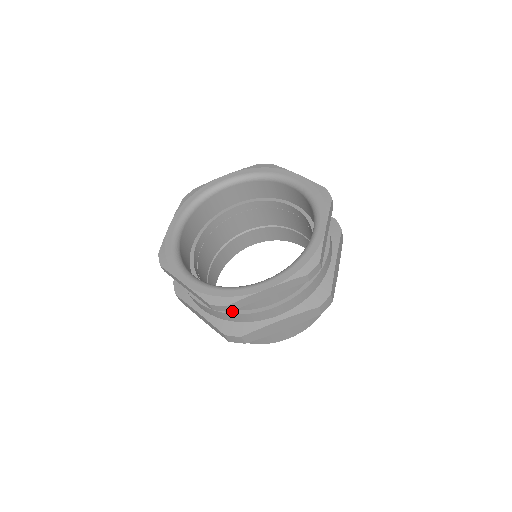
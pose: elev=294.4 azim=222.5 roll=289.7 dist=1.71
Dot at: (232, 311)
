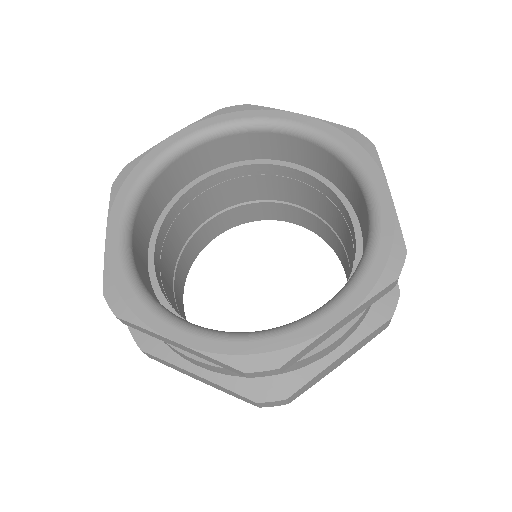
Dot at: occluded
